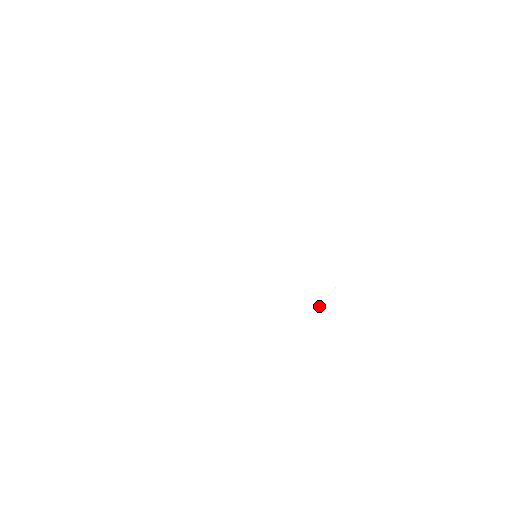
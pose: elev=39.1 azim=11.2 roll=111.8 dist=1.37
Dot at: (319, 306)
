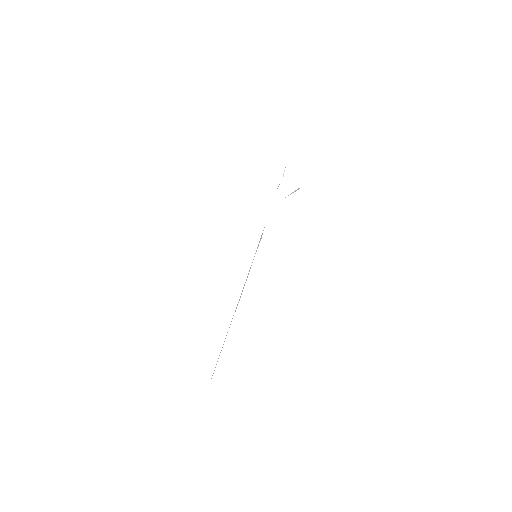
Dot at: (283, 175)
